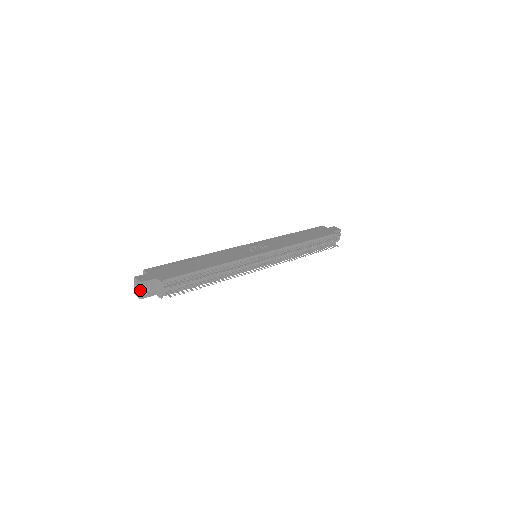
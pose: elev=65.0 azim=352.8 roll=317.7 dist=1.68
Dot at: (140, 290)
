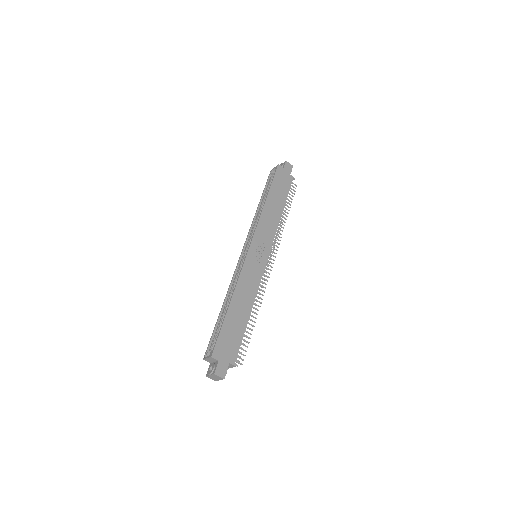
Dot at: occluded
